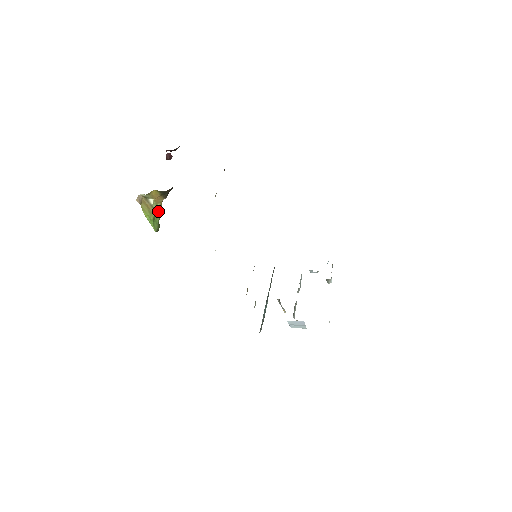
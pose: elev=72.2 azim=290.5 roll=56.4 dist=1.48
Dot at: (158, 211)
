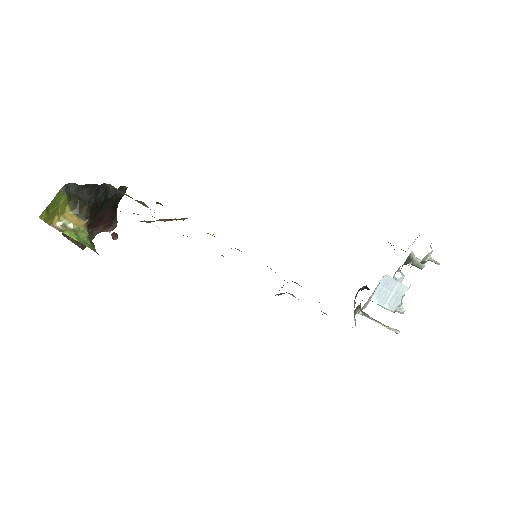
Dot at: (83, 232)
